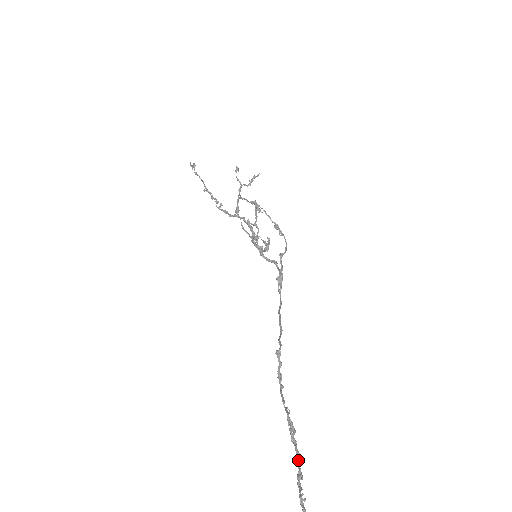
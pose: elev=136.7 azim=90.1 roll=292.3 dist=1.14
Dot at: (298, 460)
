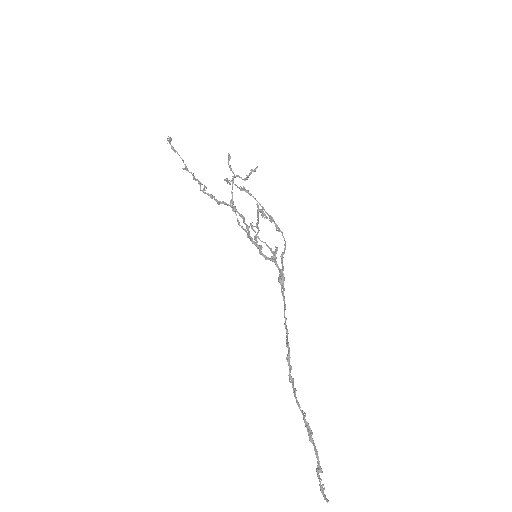
Dot at: (317, 458)
